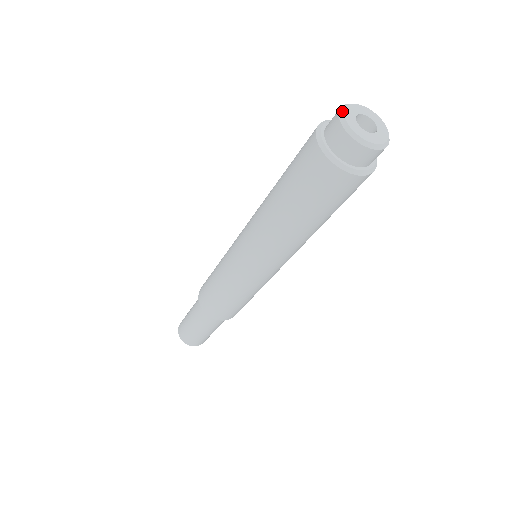
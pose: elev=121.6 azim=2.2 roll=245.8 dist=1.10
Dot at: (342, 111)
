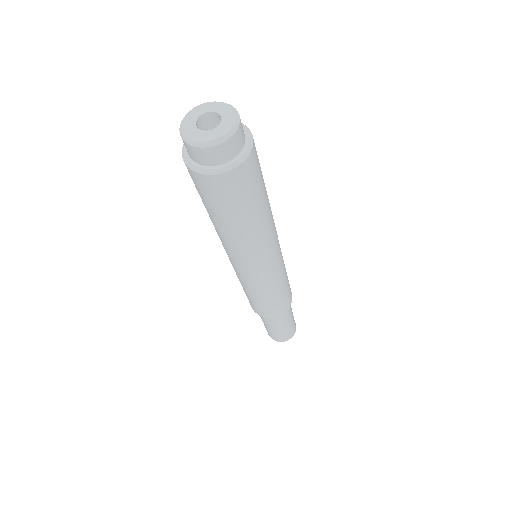
Dot at: (183, 136)
